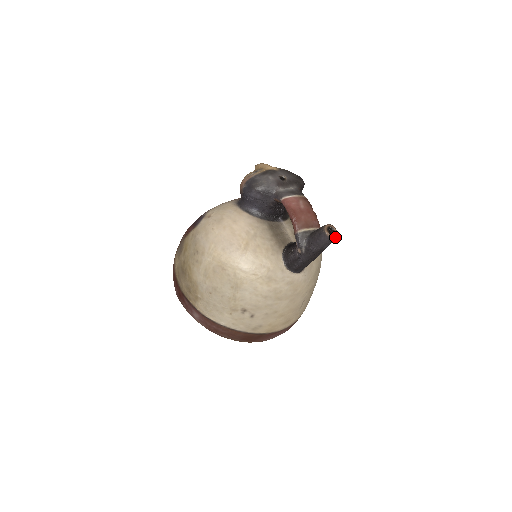
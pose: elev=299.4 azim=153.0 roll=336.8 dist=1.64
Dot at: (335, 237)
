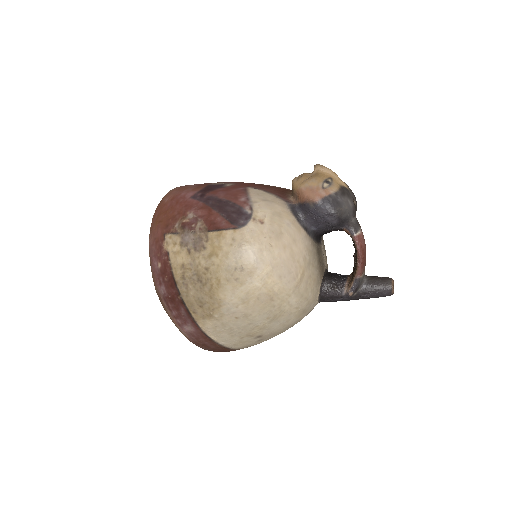
Dot at: occluded
